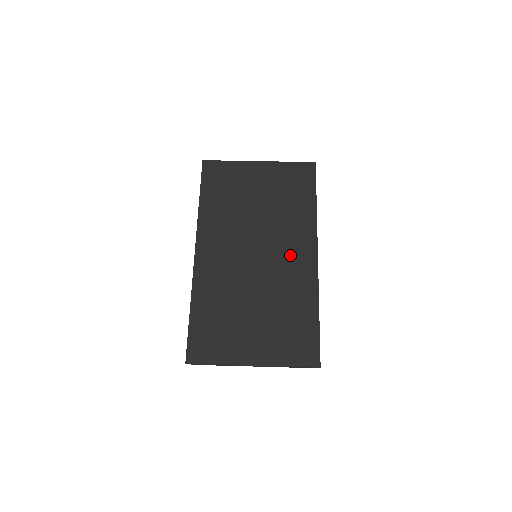
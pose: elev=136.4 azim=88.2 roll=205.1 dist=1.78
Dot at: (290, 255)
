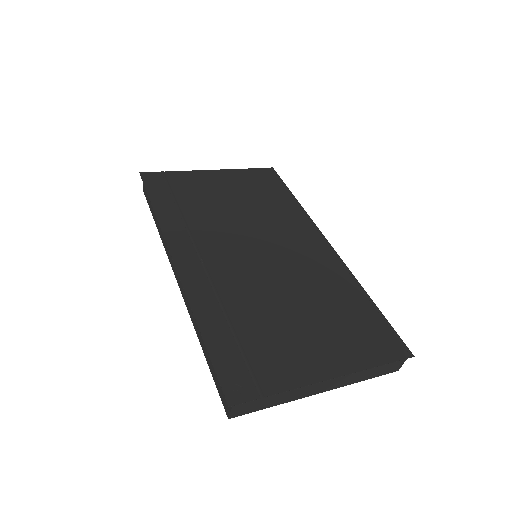
Dot at: (298, 246)
